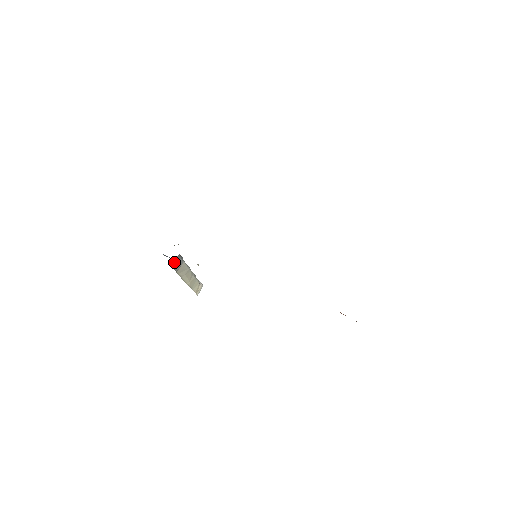
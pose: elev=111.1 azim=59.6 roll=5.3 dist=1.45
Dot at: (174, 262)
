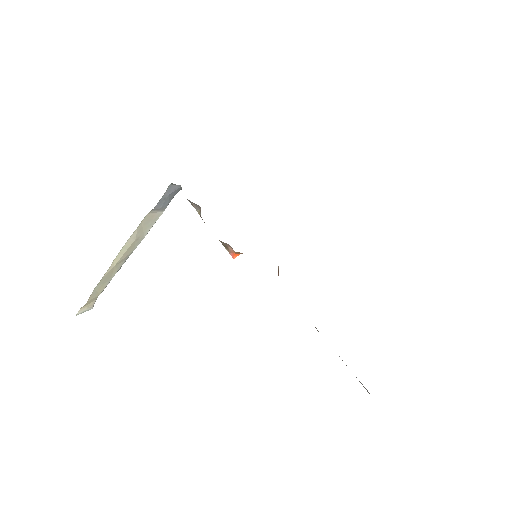
Dot at: (172, 188)
